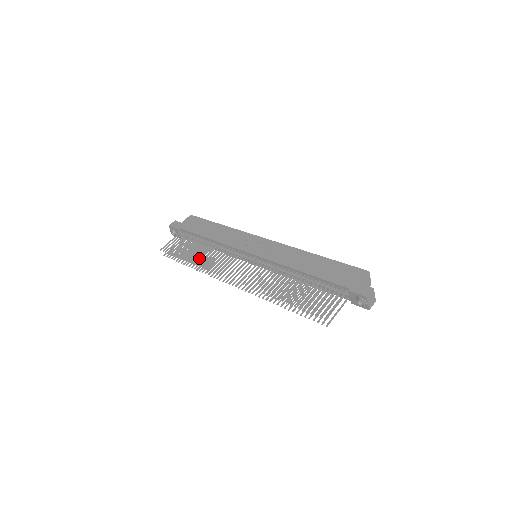
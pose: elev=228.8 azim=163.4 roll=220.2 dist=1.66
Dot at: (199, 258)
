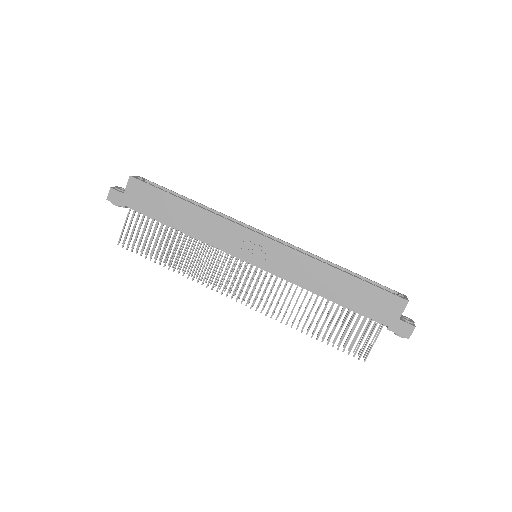
Dot at: (182, 264)
